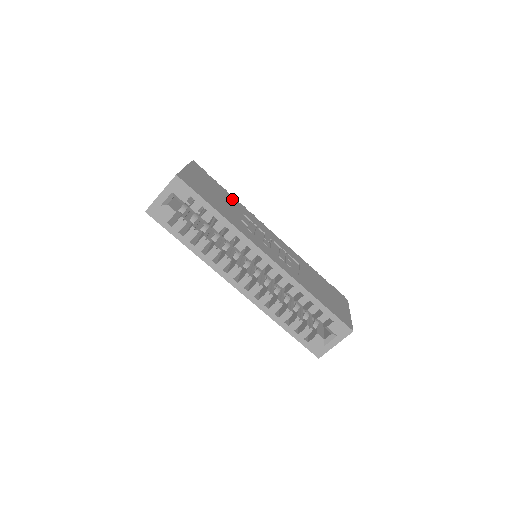
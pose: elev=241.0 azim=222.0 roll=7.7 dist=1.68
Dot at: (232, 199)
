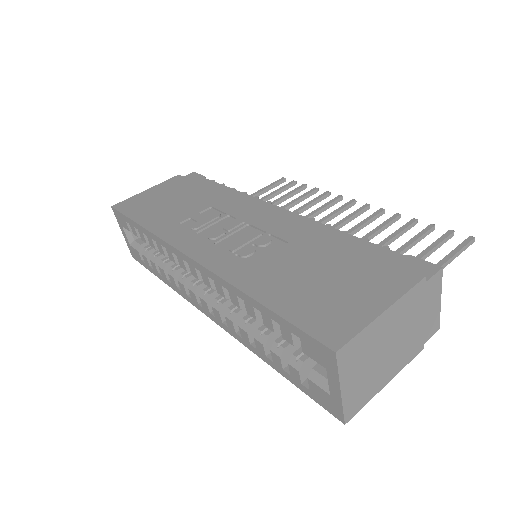
Dot at: (209, 194)
